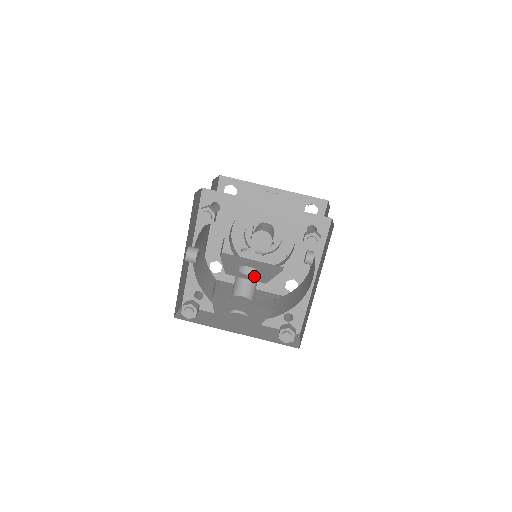
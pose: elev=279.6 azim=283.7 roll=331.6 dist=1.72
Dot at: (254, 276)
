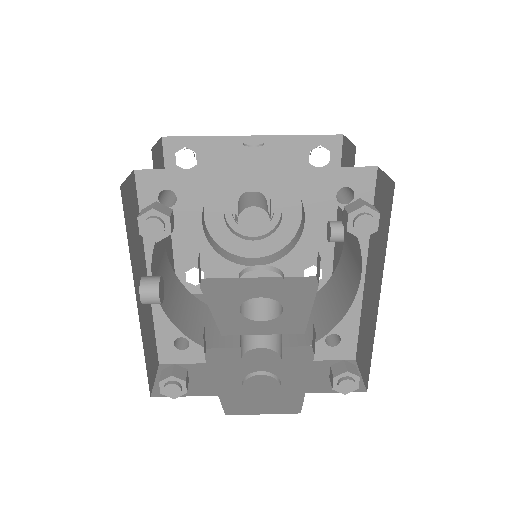
Dot at: (276, 320)
